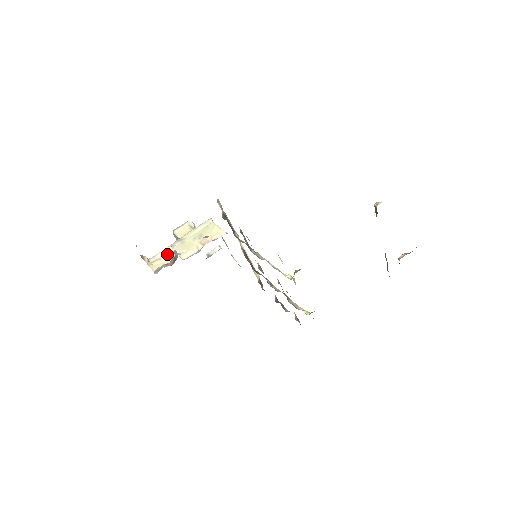
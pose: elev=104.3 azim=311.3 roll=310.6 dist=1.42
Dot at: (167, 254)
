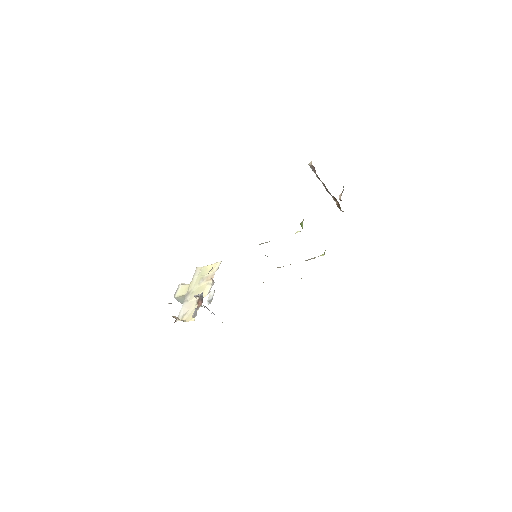
Dot at: (188, 307)
